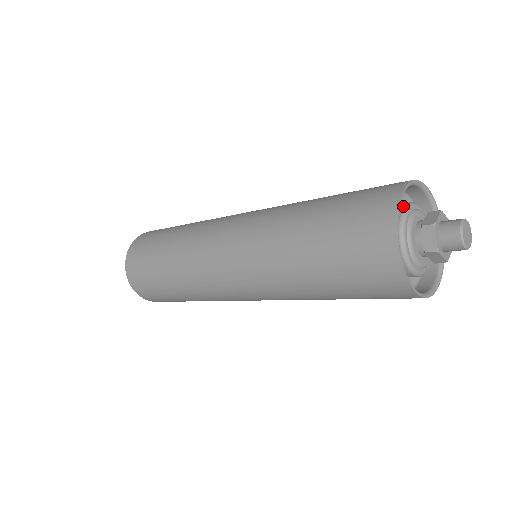
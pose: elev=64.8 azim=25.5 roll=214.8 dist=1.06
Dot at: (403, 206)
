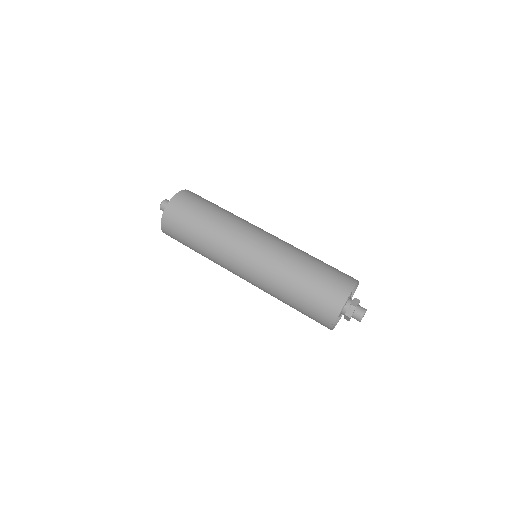
Dot at: occluded
